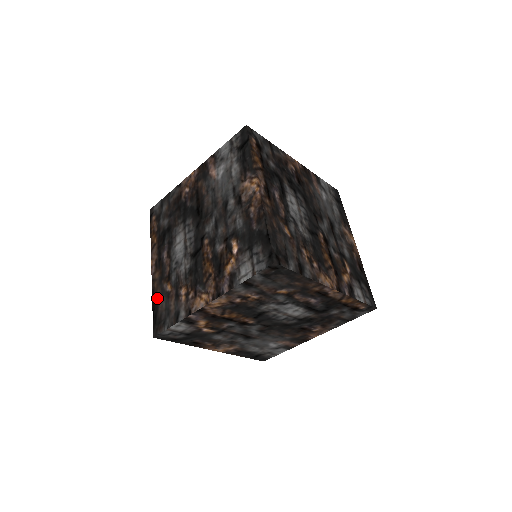
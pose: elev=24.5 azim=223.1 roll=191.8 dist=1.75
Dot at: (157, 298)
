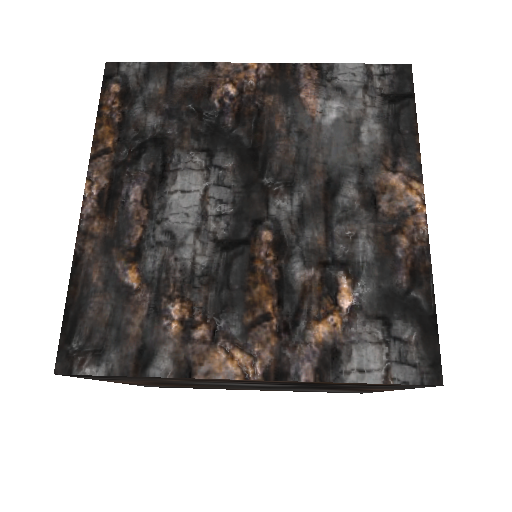
Dot at: occluded
